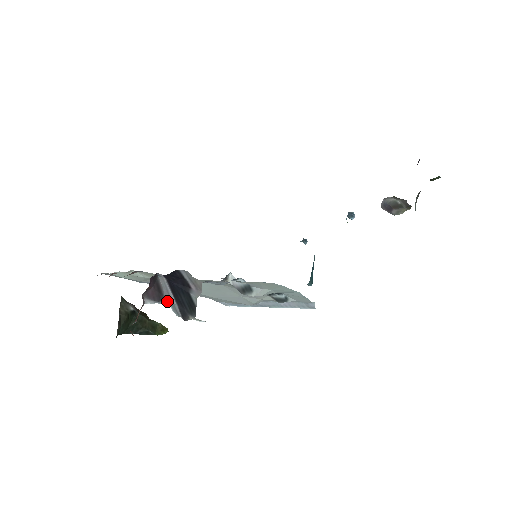
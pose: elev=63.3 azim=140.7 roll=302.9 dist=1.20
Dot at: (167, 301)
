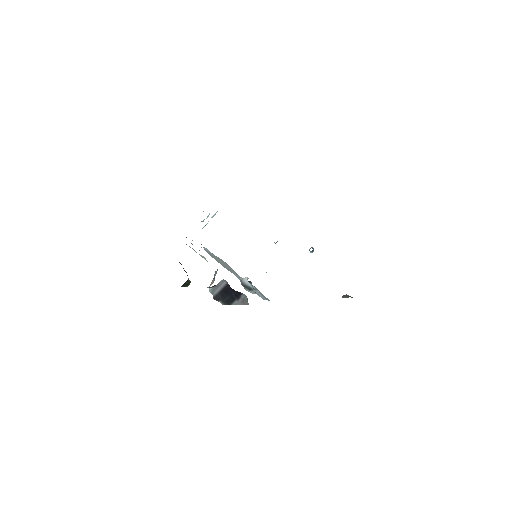
Dot at: (214, 287)
